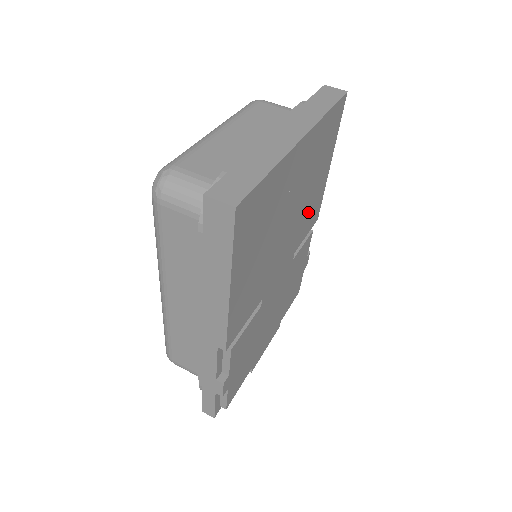
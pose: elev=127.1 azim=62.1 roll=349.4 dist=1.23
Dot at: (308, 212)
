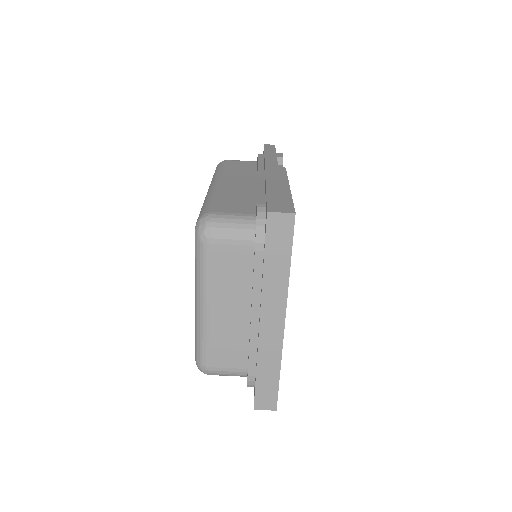
Dot at: occluded
